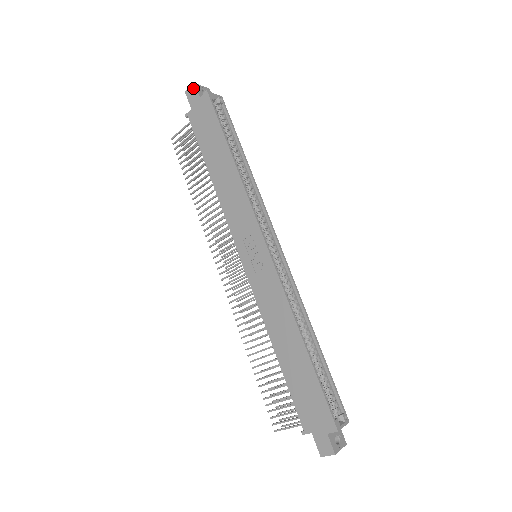
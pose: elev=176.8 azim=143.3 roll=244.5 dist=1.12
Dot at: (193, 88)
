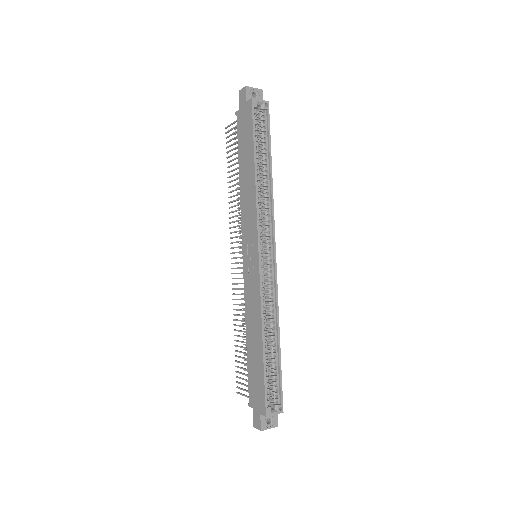
Dot at: (244, 90)
